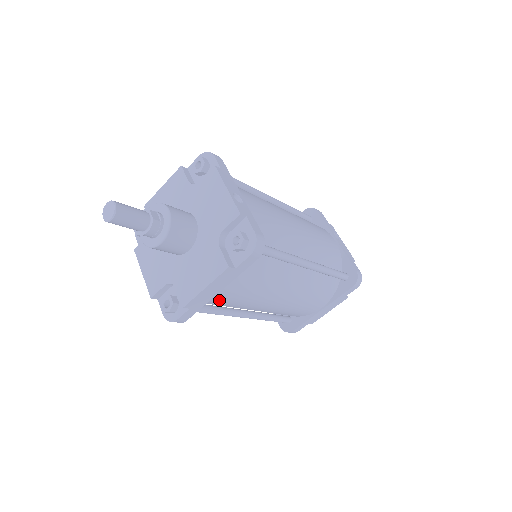
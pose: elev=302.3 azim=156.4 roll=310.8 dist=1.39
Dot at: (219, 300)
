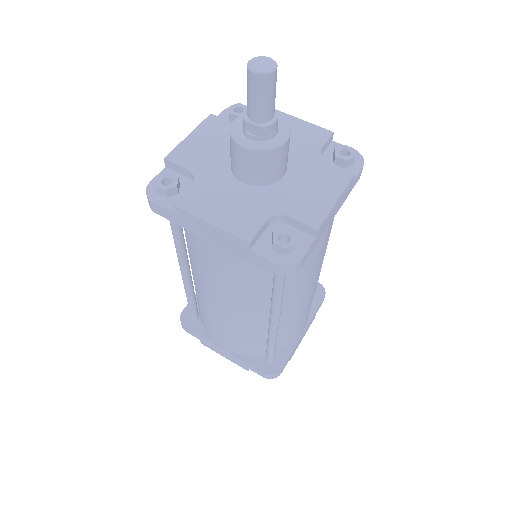
Dot at: occluded
